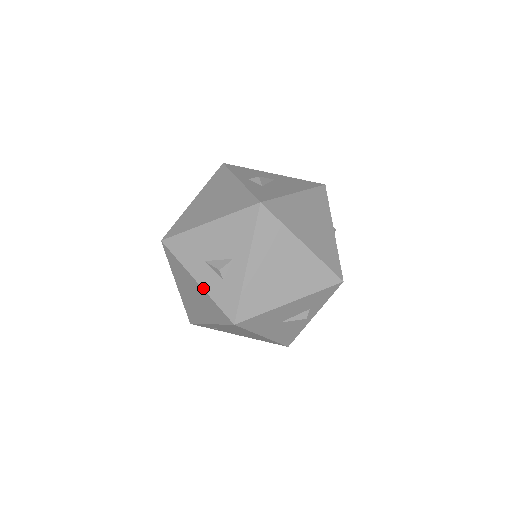
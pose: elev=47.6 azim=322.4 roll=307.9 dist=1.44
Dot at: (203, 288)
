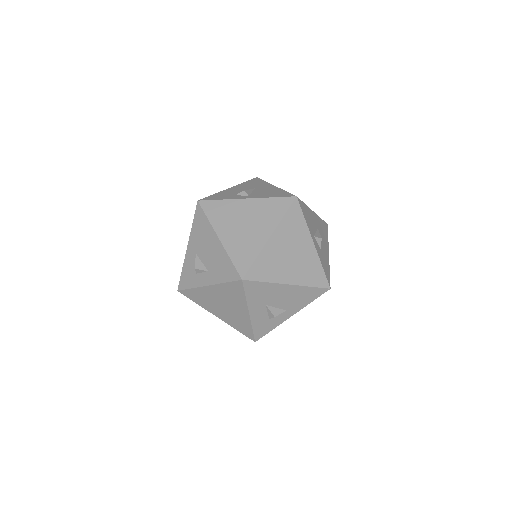
Dot at: (251, 319)
